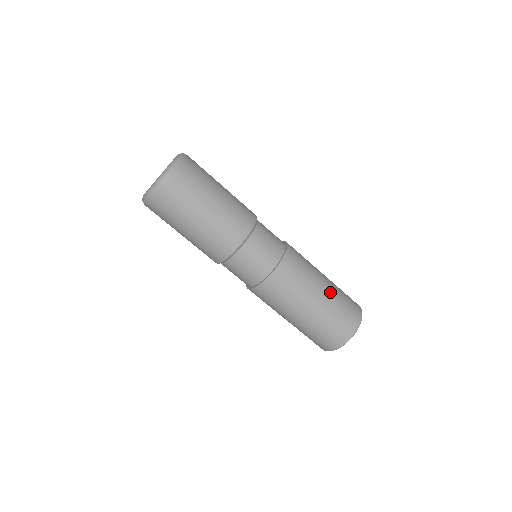
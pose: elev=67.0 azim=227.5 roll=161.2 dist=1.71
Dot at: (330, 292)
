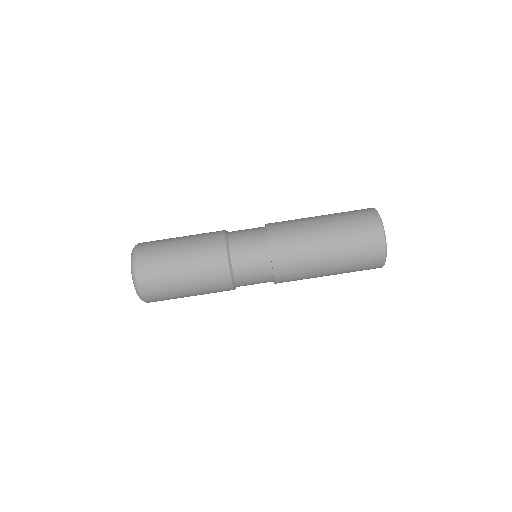
Dot at: occluded
